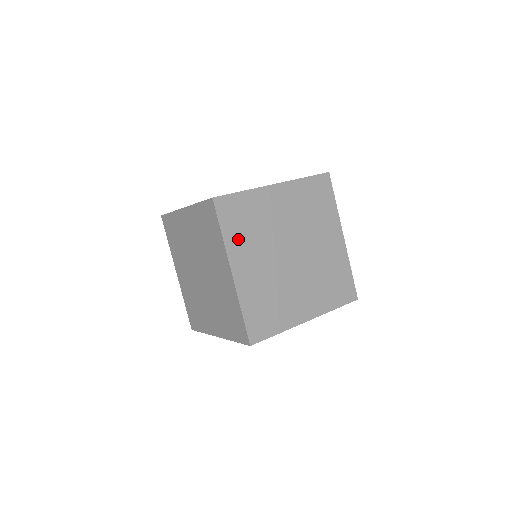
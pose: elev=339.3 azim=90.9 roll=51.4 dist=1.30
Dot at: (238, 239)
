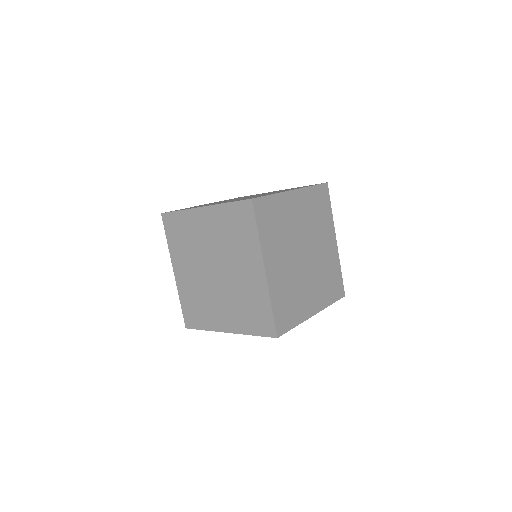
Dot at: (269, 238)
